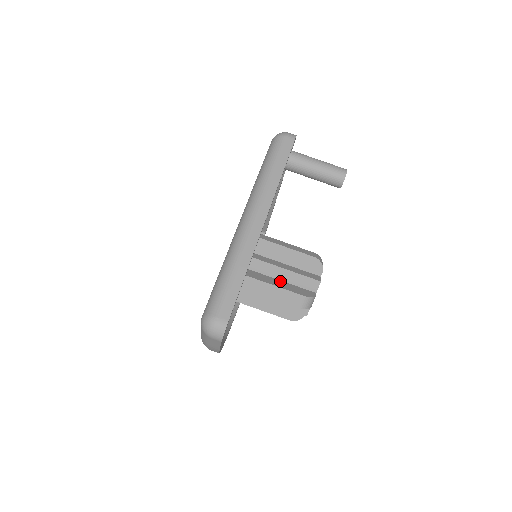
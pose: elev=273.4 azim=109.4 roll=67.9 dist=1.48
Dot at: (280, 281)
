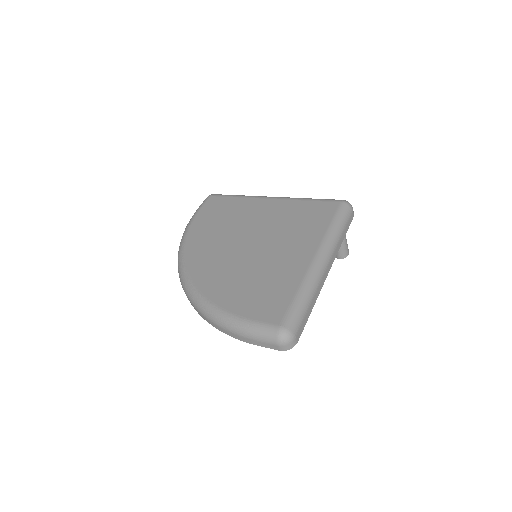
Dot at: occluded
